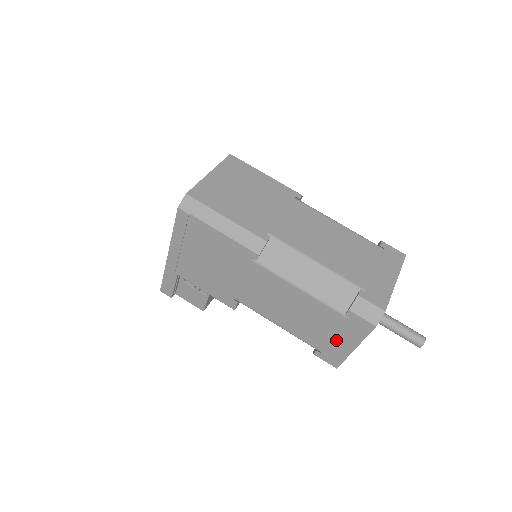
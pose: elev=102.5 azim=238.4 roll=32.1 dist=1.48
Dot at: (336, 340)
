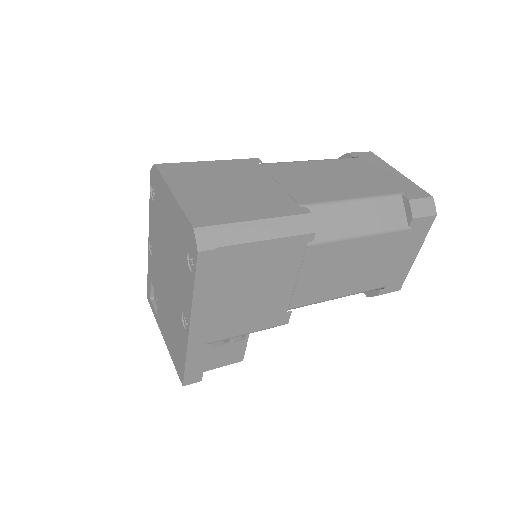
Dot at: (400, 261)
